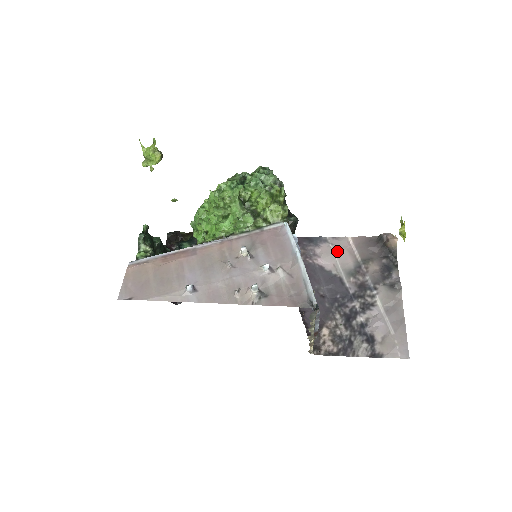
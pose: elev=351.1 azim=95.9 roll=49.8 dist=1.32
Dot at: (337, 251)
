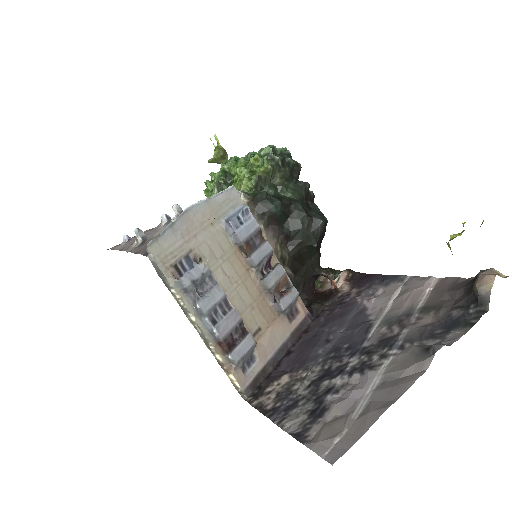
Dot at: (402, 292)
